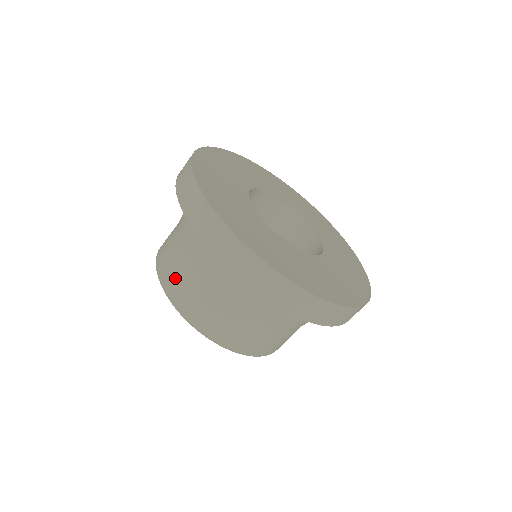
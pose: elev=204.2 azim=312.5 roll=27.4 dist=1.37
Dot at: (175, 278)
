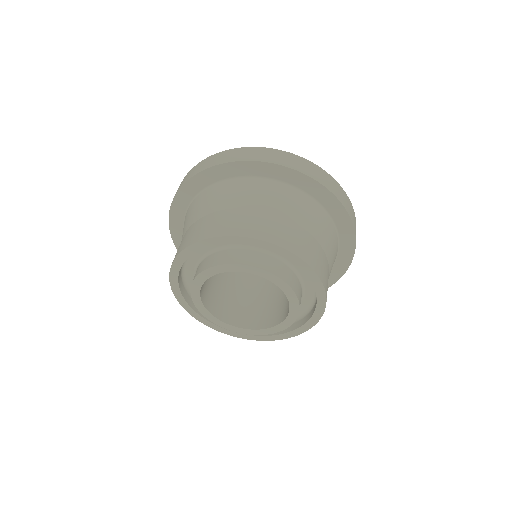
Dot at: (278, 230)
